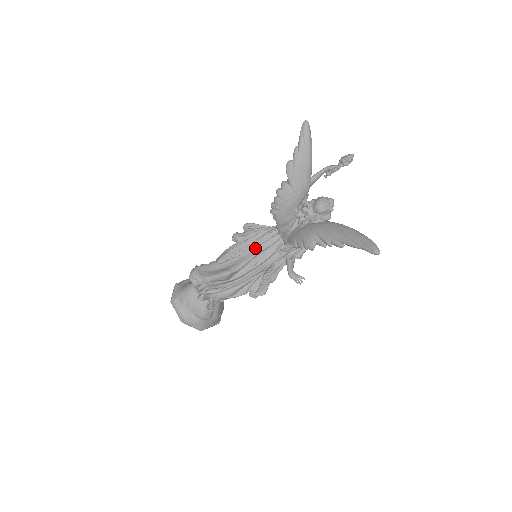
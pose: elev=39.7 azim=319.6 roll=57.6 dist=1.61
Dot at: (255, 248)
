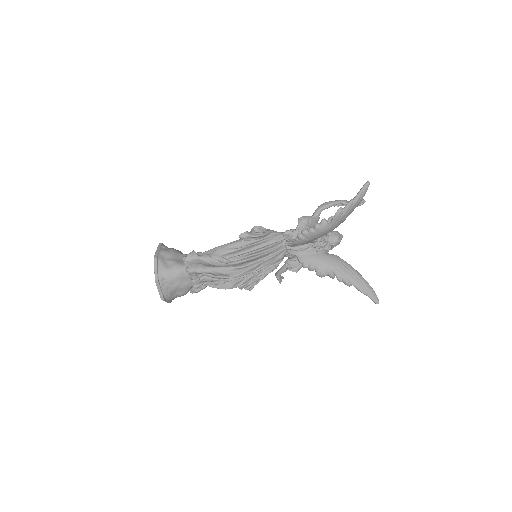
Dot at: (264, 254)
